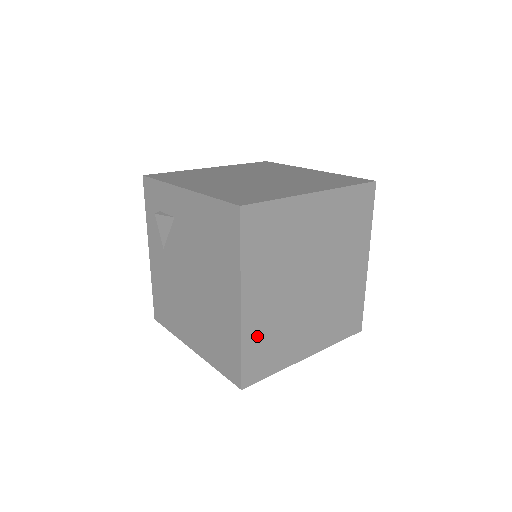
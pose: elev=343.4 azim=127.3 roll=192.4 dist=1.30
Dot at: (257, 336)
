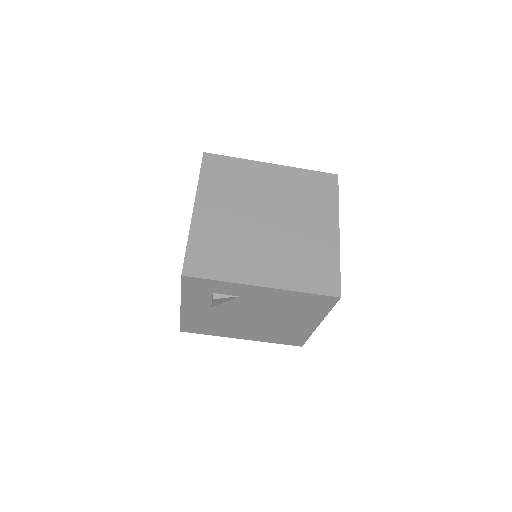
Dot at: occluded
